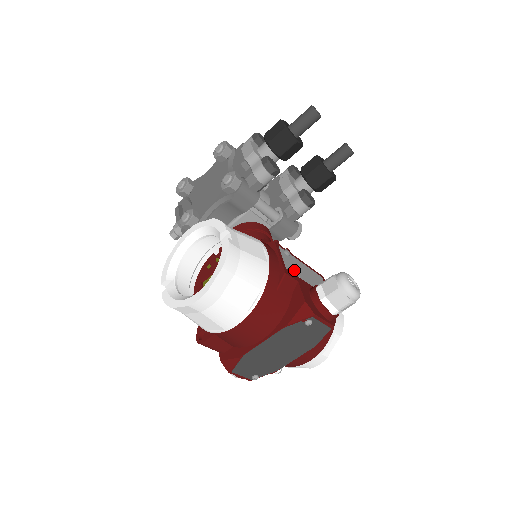
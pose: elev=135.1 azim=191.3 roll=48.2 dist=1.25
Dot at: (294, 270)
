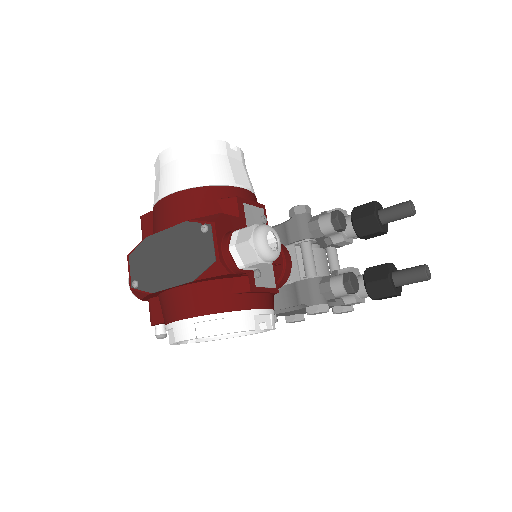
Dot at: (250, 220)
